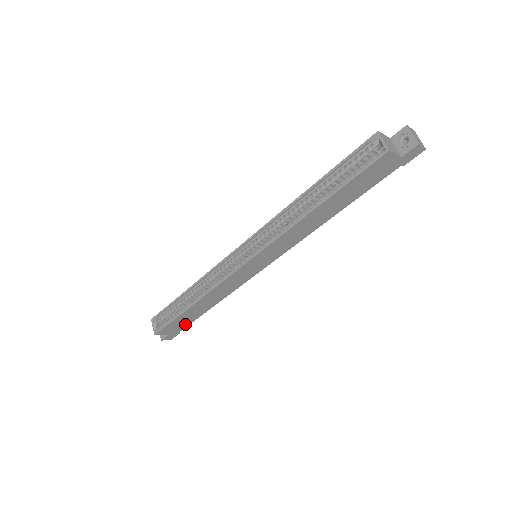
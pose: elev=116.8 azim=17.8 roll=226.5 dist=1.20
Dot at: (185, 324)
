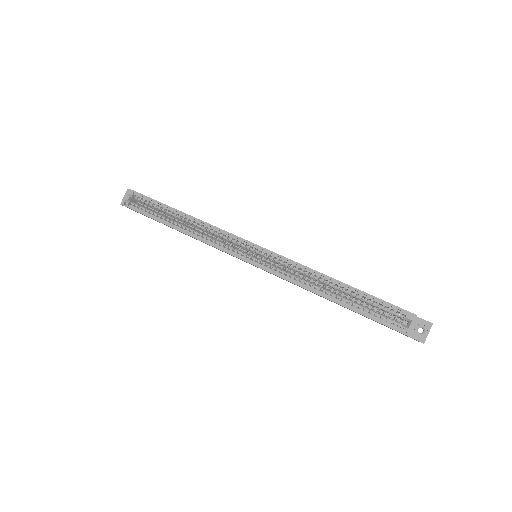
Dot at: occluded
